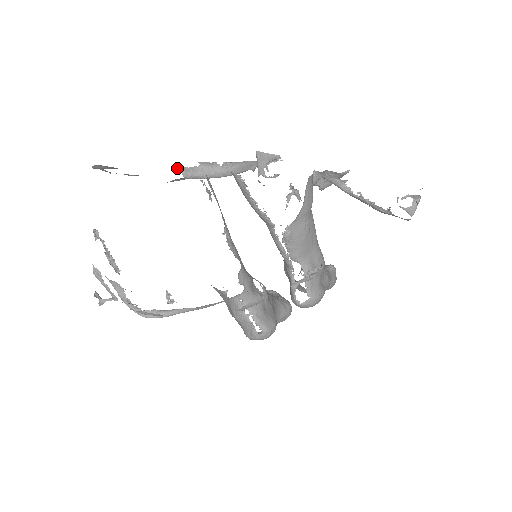
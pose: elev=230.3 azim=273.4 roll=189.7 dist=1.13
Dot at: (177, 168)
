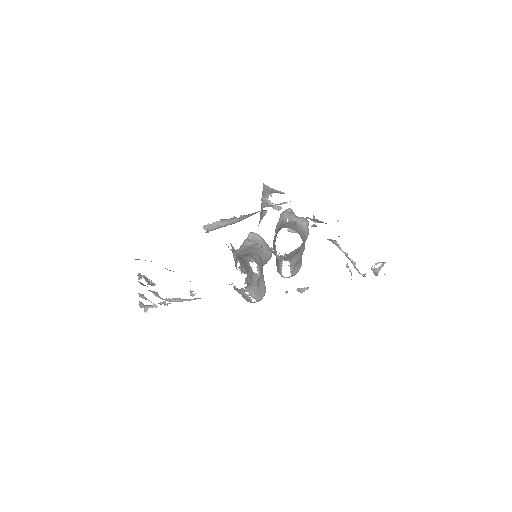
Dot at: (203, 228)
